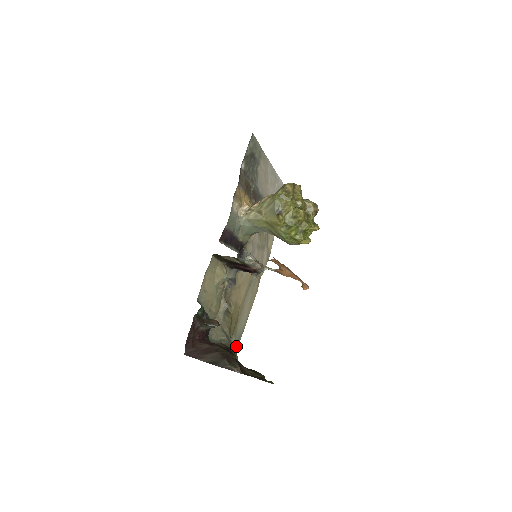
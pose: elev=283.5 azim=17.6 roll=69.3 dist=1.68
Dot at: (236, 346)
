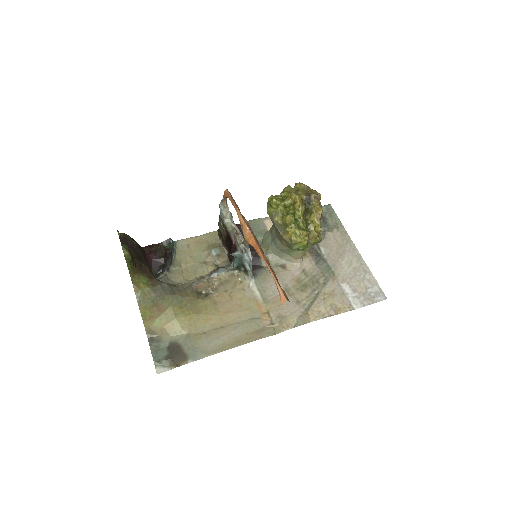
Dot at: (183, 360)
